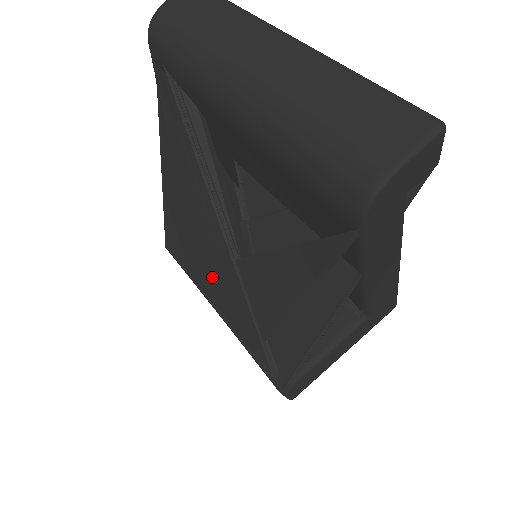
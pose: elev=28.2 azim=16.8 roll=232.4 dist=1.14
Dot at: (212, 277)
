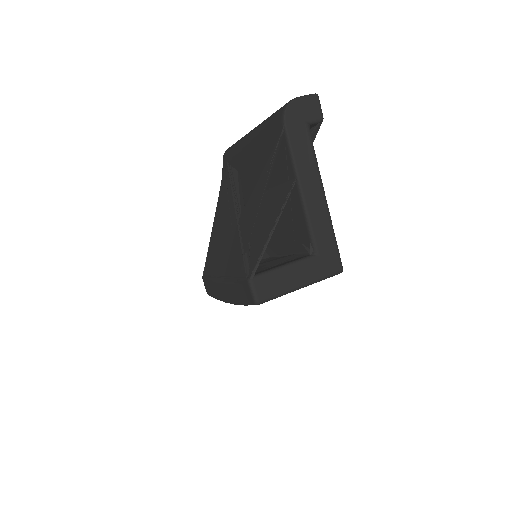
Dot at: (225, 255)
